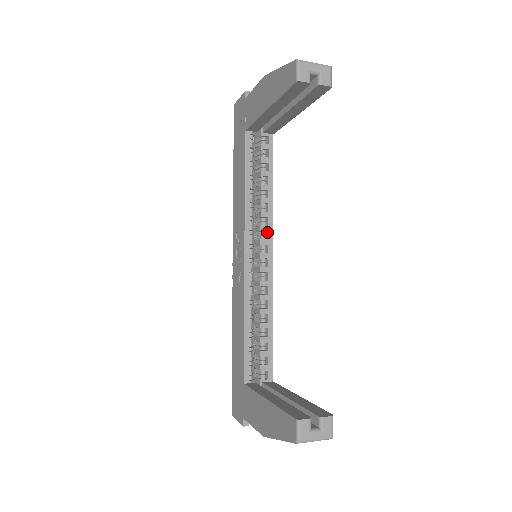
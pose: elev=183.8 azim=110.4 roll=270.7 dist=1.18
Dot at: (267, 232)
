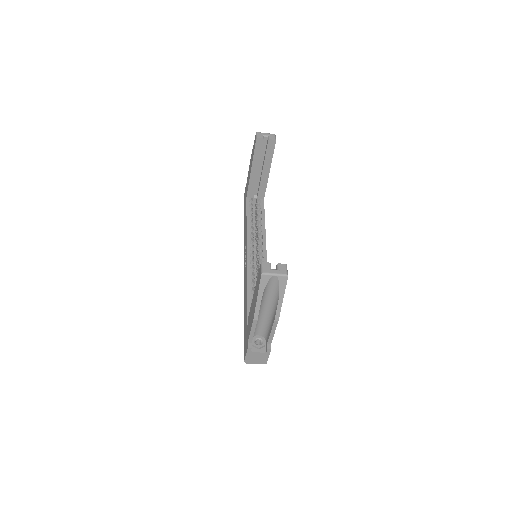
Dot at: (262, 243)
